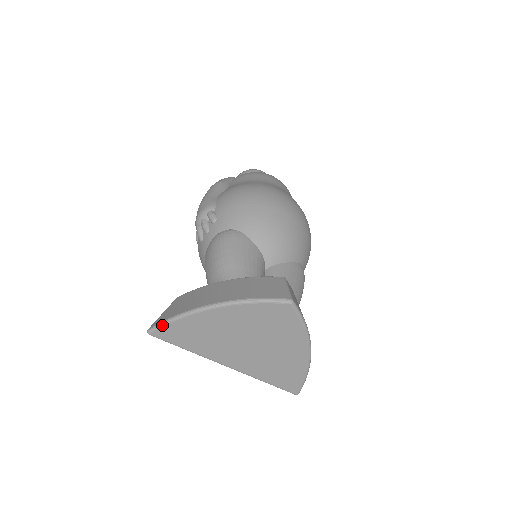
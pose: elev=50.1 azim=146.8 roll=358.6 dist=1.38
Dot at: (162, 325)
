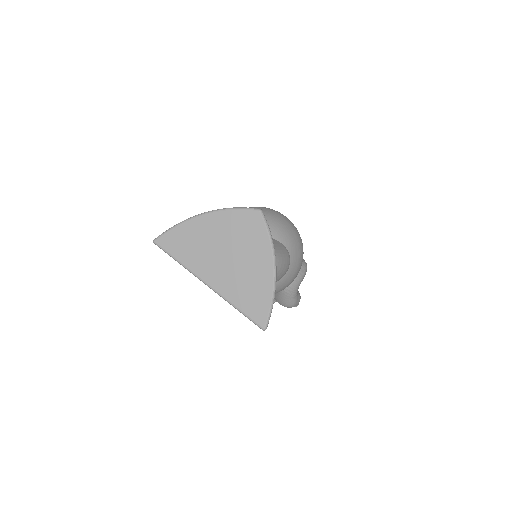
Dot at: (165, 232)
